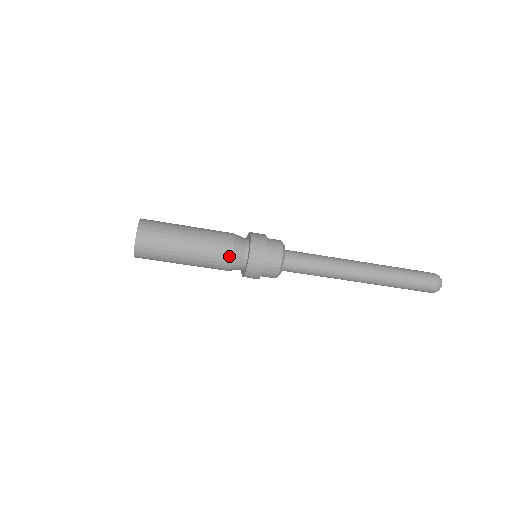
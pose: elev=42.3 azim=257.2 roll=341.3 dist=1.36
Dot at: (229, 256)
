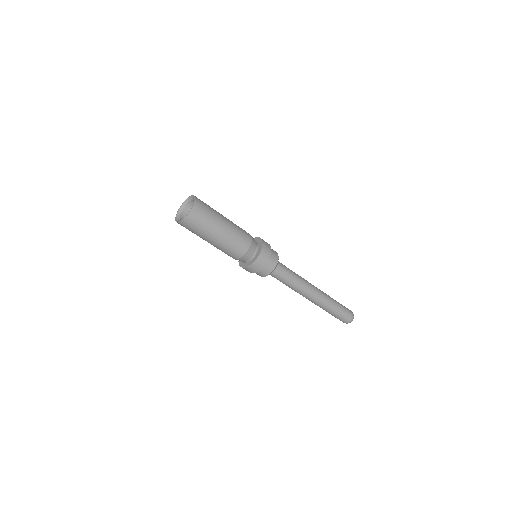
Dot at: (244, 251)
